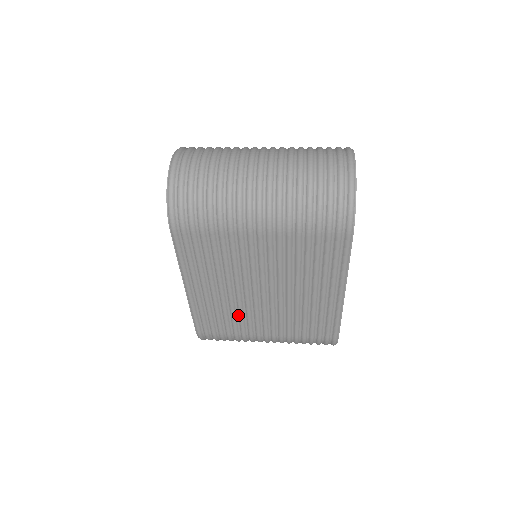
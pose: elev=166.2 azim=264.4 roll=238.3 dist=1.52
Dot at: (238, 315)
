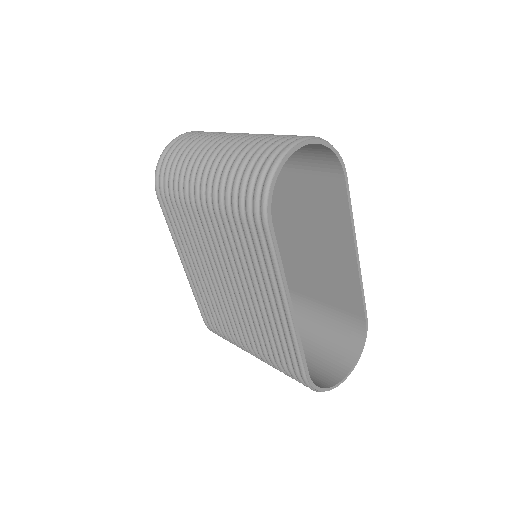
Dot at: (222, 309)
